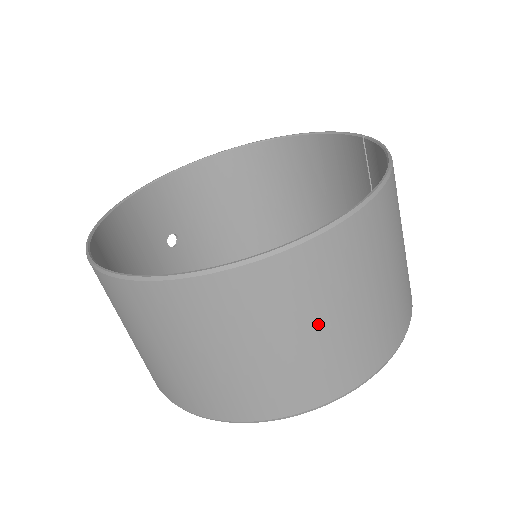
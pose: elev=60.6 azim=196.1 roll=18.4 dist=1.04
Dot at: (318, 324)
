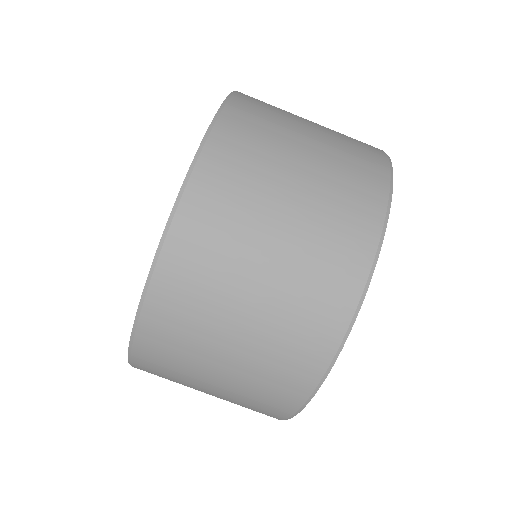
Dot at: (303, 134)
